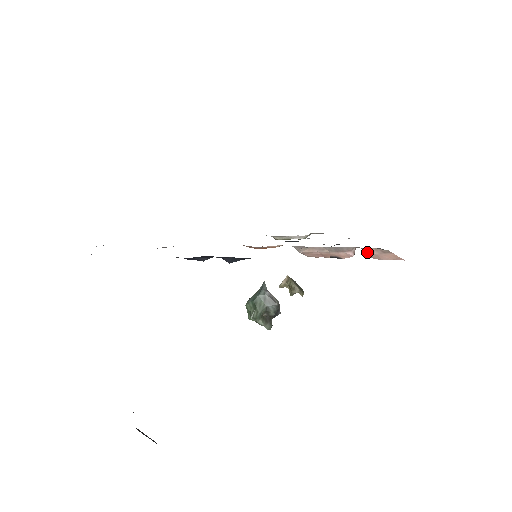
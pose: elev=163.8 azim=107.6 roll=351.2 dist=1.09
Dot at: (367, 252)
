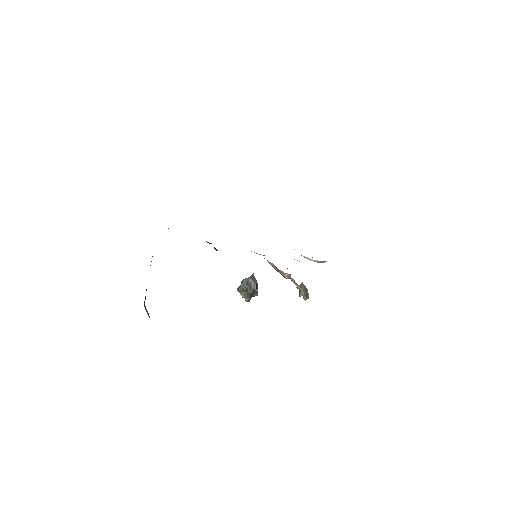
Dot at: (291, 279)
